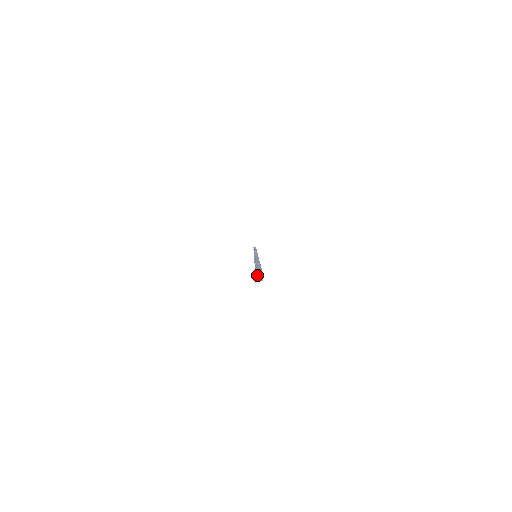
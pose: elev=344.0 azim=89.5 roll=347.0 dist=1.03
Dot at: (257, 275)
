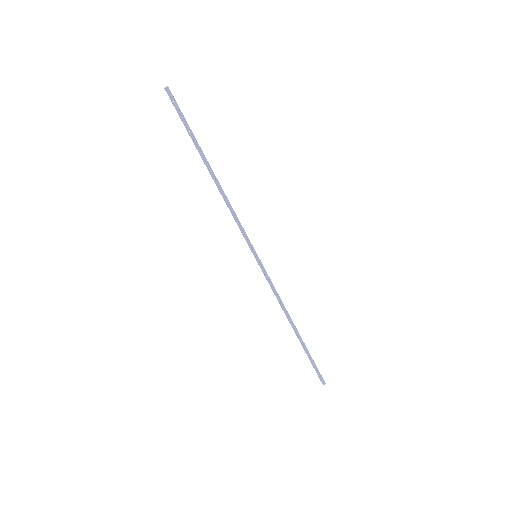
Dot at: occluded
